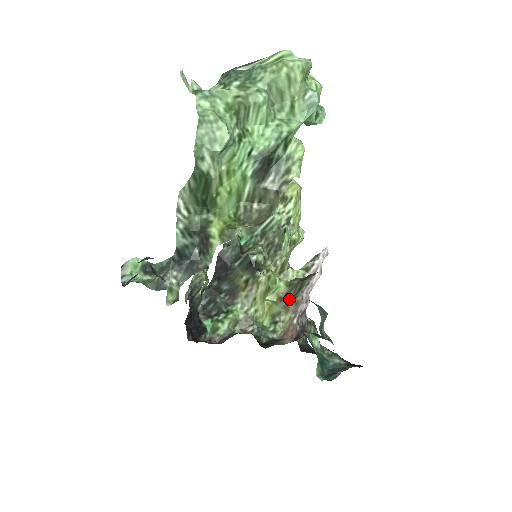
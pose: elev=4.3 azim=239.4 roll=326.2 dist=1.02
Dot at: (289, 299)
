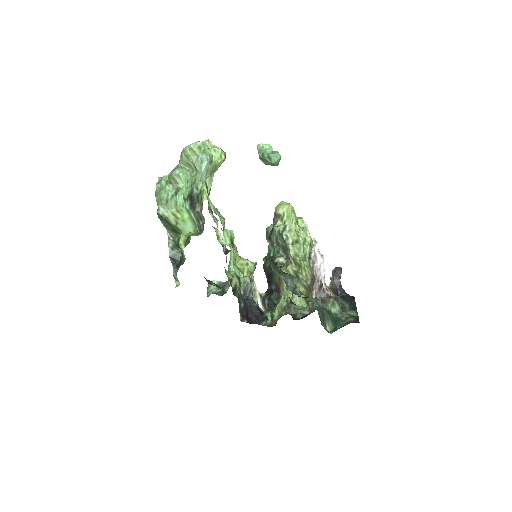
Dot at: (310, 283)
